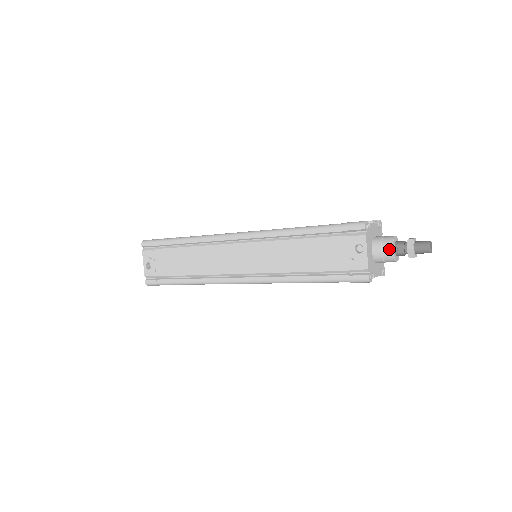
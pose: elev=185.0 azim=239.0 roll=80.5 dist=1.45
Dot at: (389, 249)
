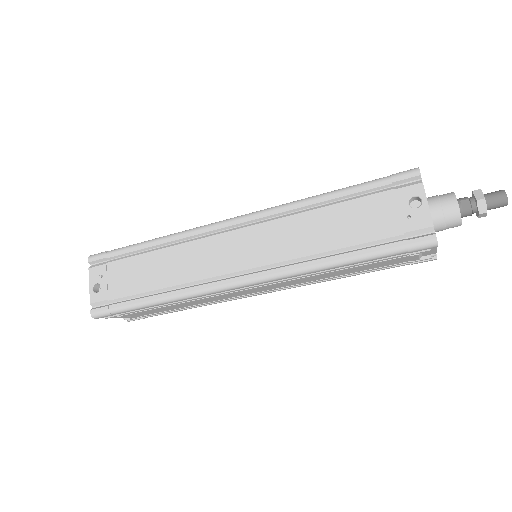
Dot at: (452, 204)
